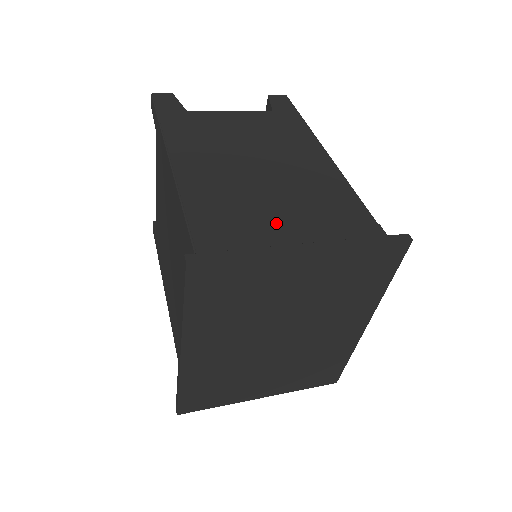
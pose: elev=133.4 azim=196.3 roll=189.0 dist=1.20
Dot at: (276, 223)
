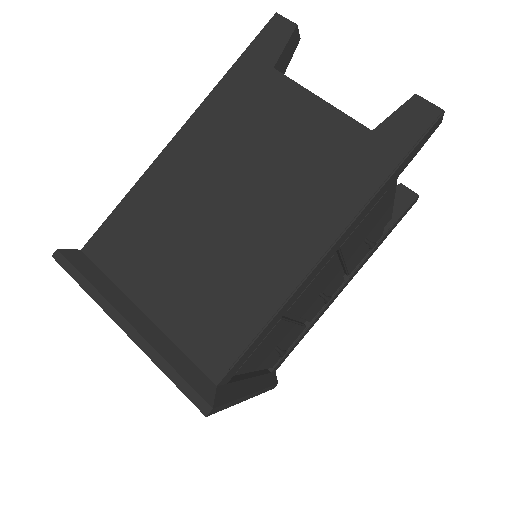
Dot at: (156, 279)
